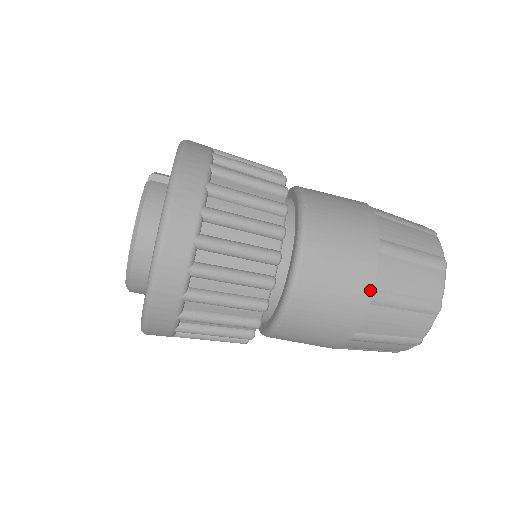
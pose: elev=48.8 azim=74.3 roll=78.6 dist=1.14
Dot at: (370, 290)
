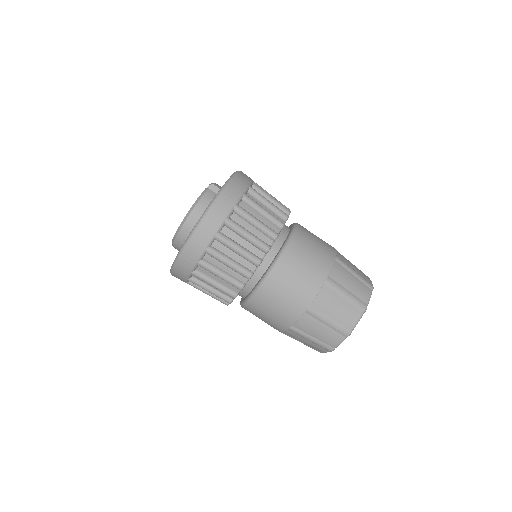
Dot at: (308, 304)
